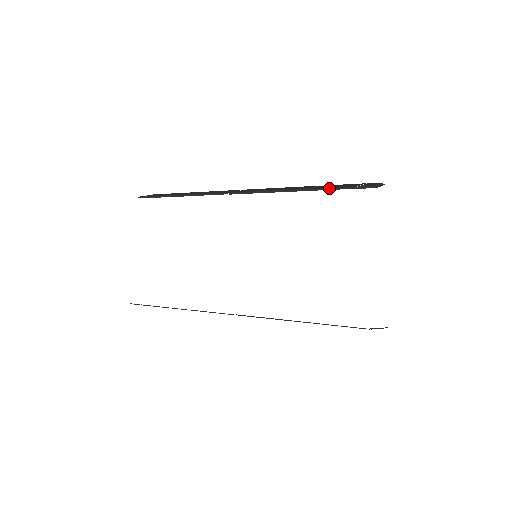
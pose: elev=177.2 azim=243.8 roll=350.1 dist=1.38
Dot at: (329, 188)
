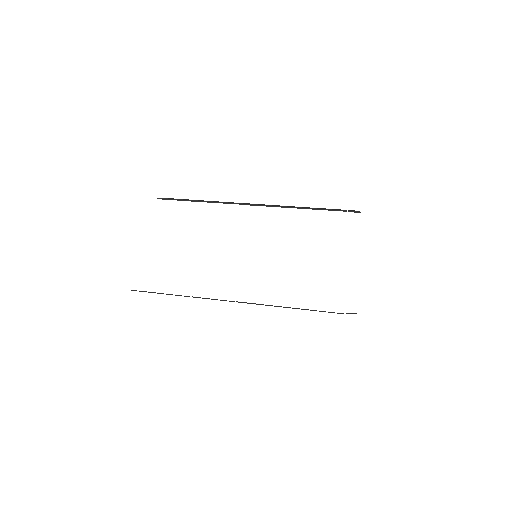
Dot at: (327, 209)
